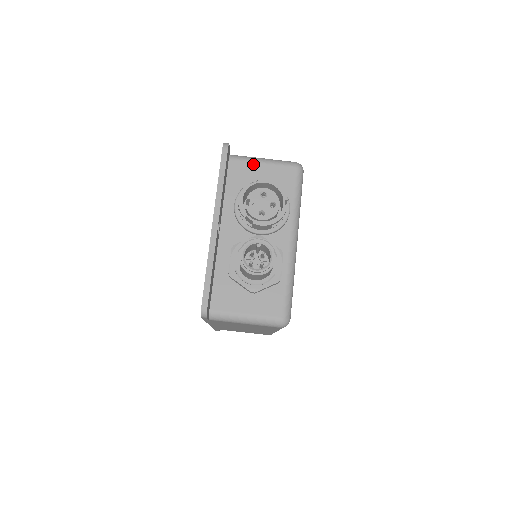
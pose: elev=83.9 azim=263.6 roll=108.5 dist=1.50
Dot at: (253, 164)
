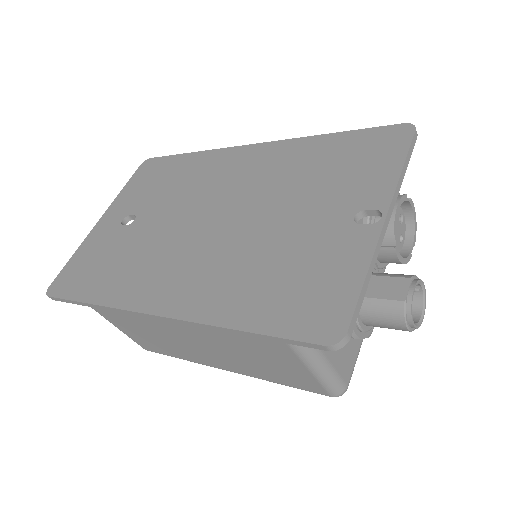
Dot at: occluded
